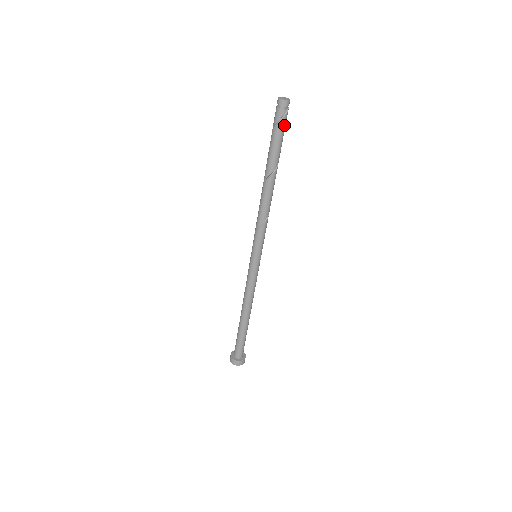
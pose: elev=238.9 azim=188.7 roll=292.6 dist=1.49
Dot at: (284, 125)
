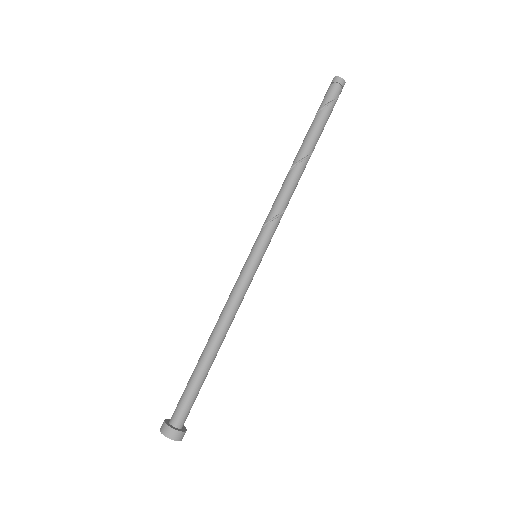
Dot at: occluded
